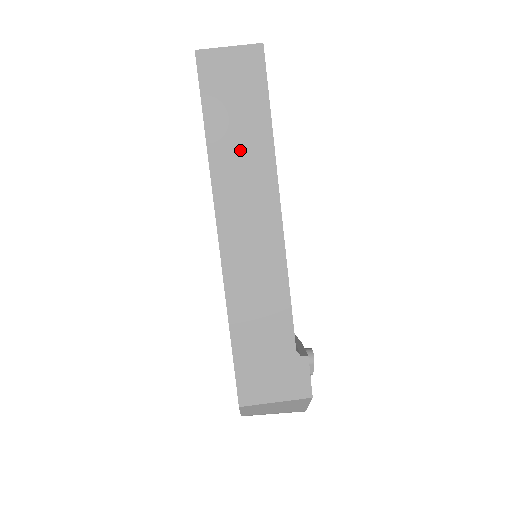
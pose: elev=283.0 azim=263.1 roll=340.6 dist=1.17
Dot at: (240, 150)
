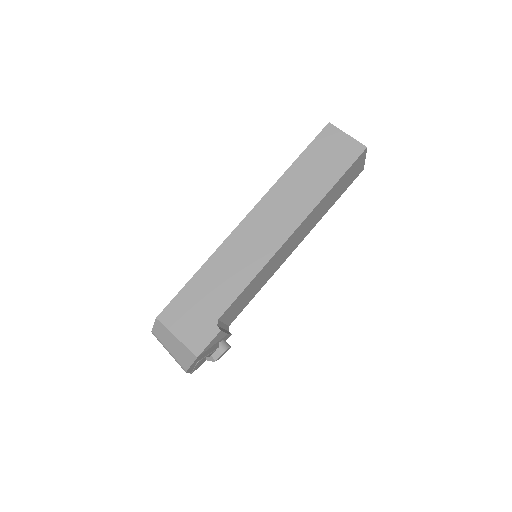
Dot at: (302, 186)
